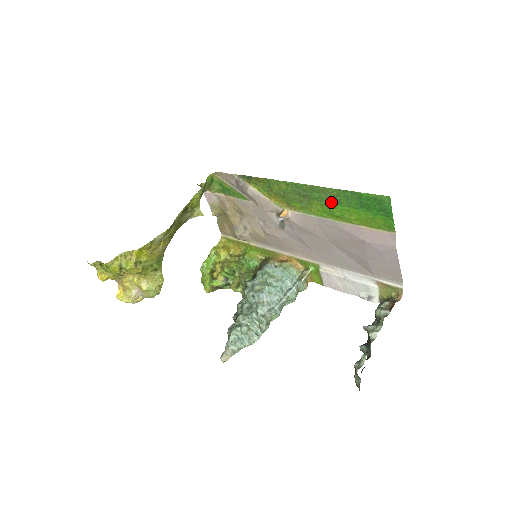
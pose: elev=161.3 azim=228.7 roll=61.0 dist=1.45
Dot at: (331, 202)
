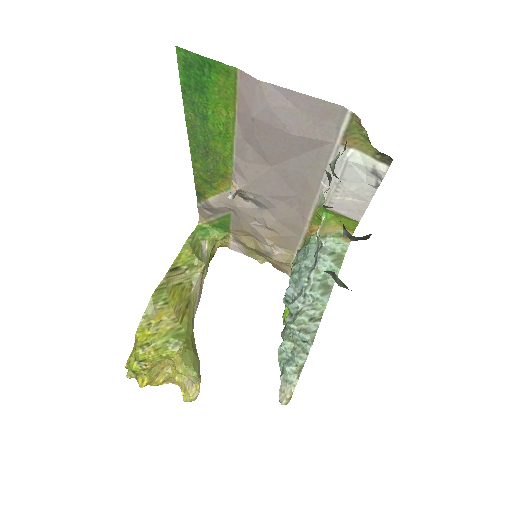
Dot at: (206, 126)
